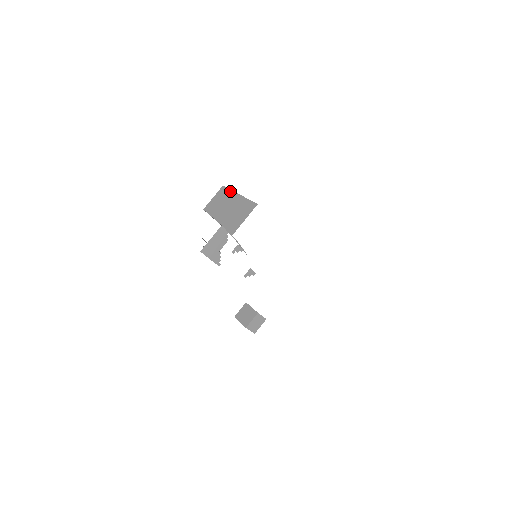
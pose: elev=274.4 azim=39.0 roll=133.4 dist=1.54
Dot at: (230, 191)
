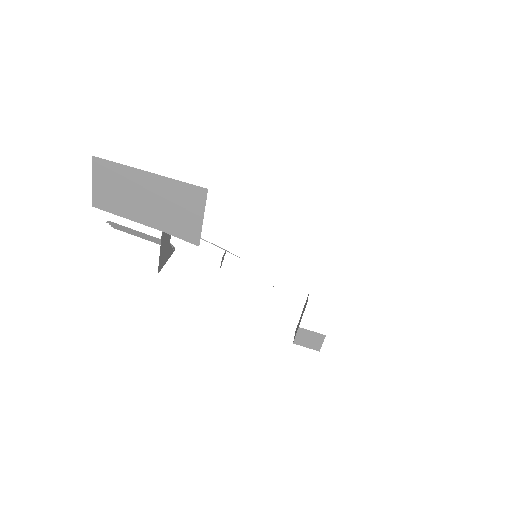
Dot at: (122, 167)
